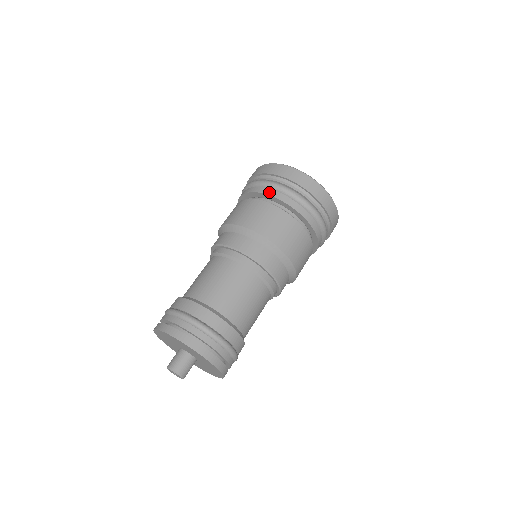
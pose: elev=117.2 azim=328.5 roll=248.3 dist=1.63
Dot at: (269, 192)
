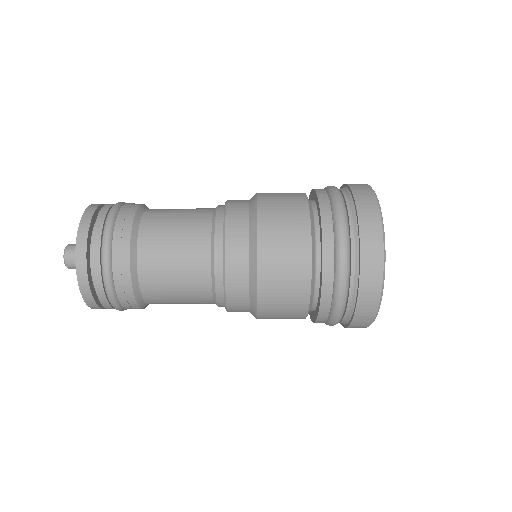
Dot at: occluded
